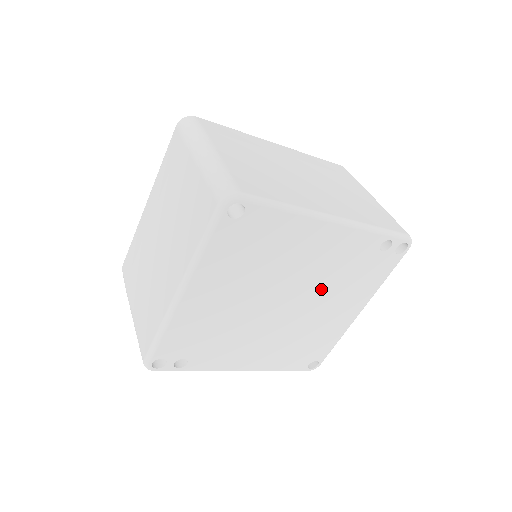
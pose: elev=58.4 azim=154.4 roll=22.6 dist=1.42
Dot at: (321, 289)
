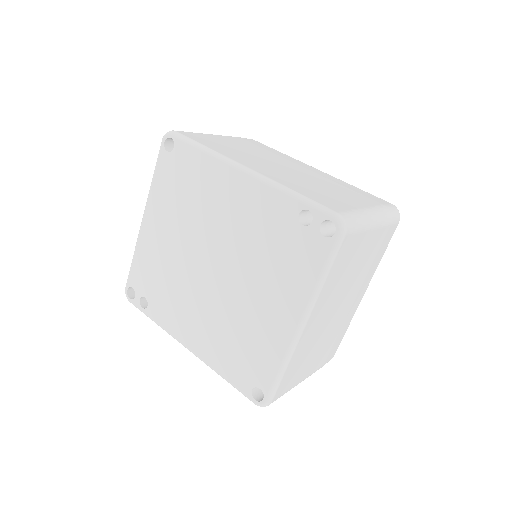
Dot at: (245, 260)
